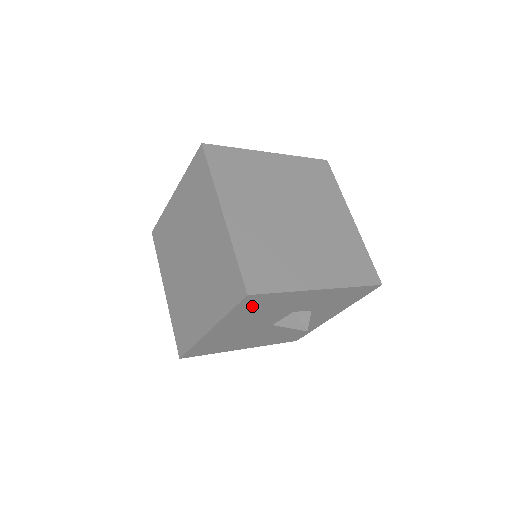
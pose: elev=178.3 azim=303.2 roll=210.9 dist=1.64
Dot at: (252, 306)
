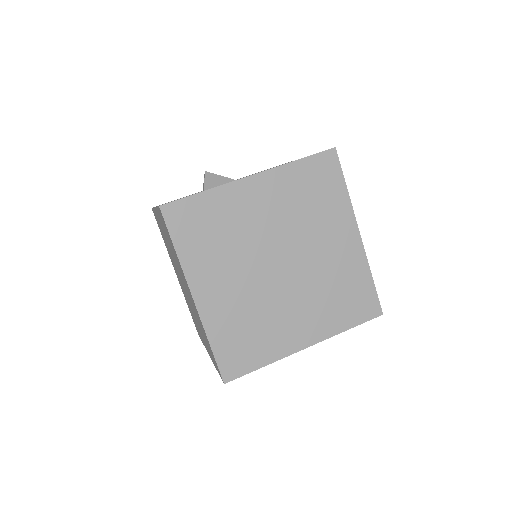
Dot at: occluded
